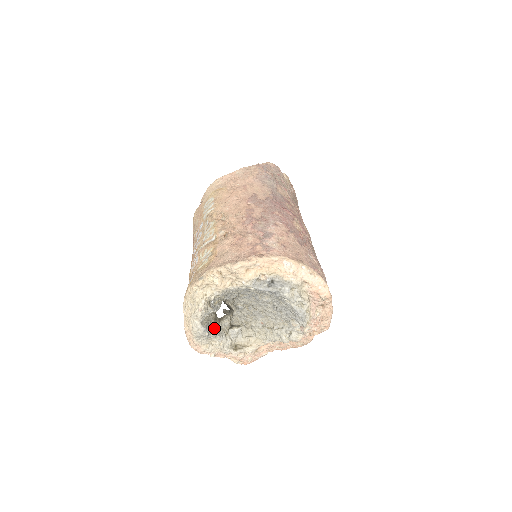
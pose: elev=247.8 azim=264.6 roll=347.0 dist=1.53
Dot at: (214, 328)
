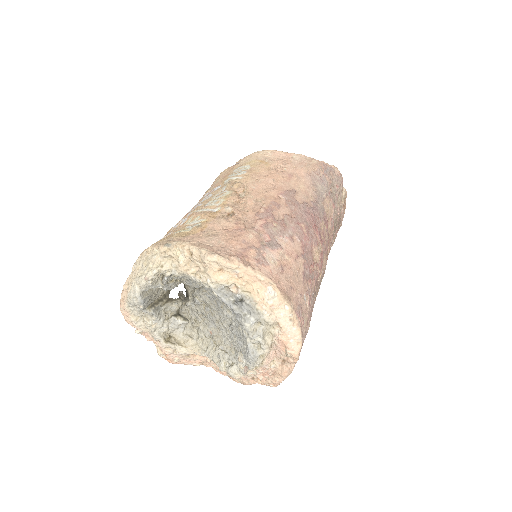
Dot at: (156, 305)
